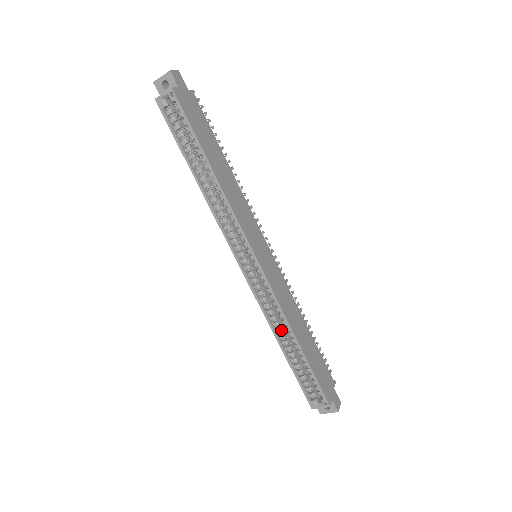
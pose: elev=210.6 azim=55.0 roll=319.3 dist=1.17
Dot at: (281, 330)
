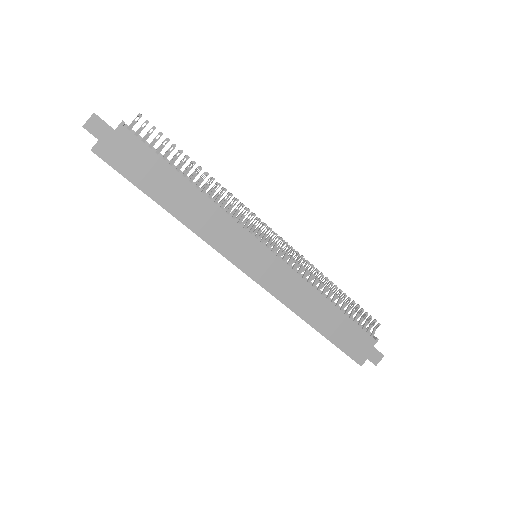
Dot at: occluded
